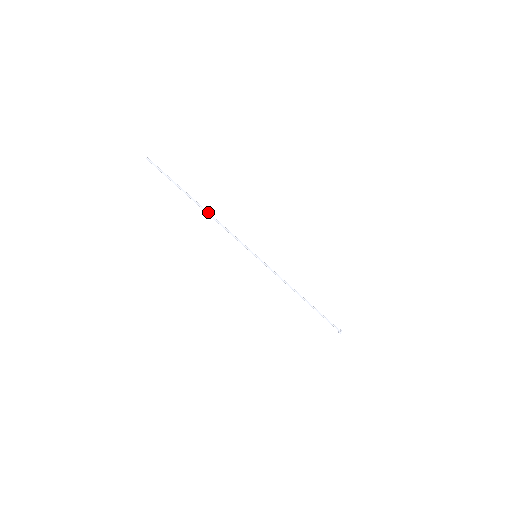
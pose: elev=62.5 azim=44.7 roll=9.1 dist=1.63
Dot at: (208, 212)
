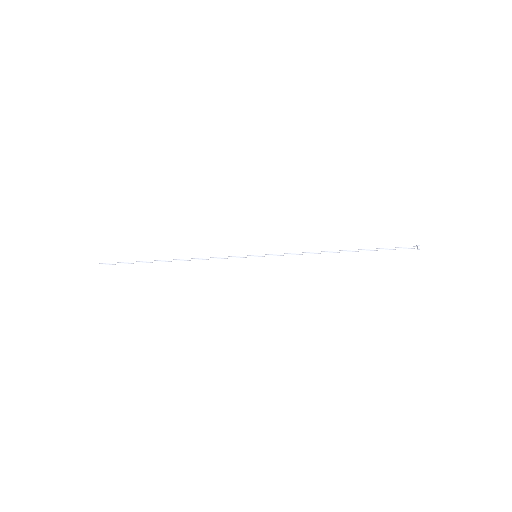
Dot at: (180, 260)
